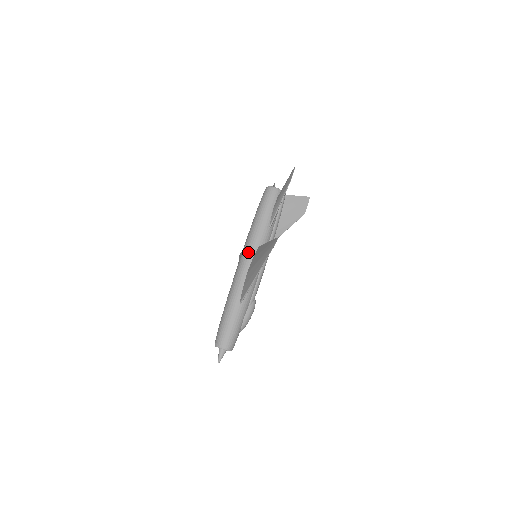
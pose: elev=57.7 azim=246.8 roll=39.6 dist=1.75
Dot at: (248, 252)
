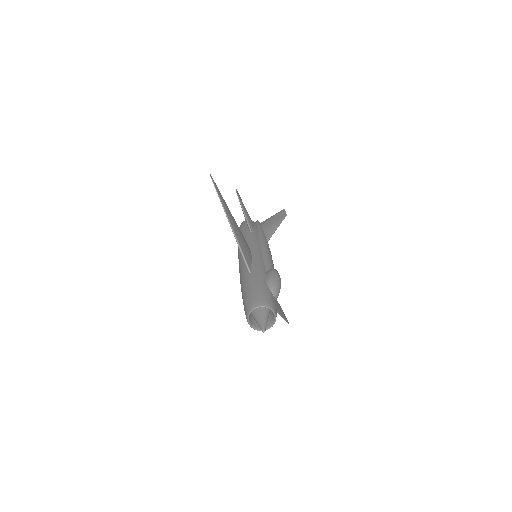
Dot at: (239, 253)
